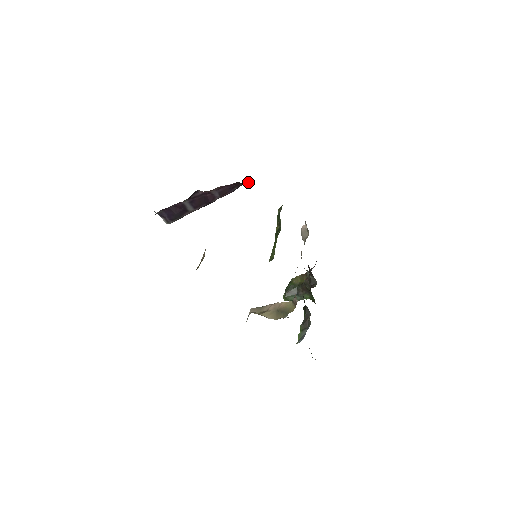
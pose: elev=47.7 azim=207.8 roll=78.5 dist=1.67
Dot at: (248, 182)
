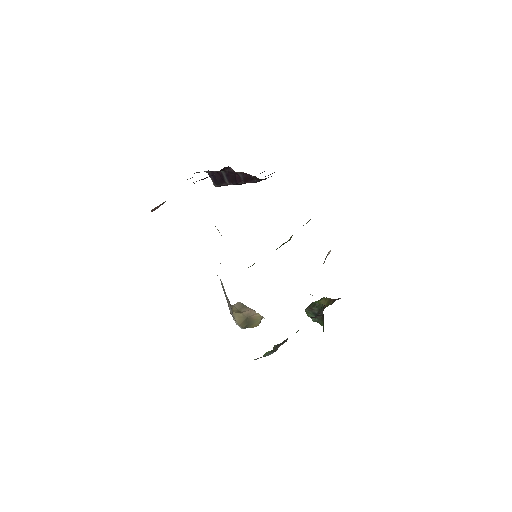
Dot at: occluded
